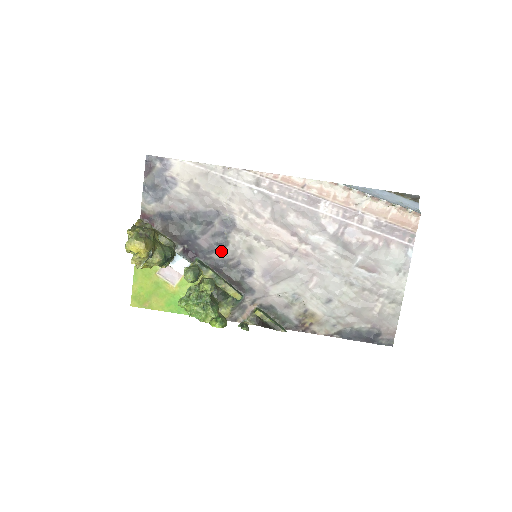
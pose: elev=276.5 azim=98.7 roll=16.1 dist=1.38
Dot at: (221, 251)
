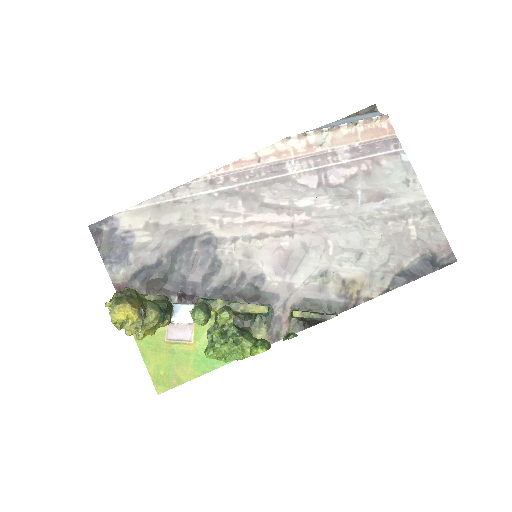
Dot at: (218, 275)
